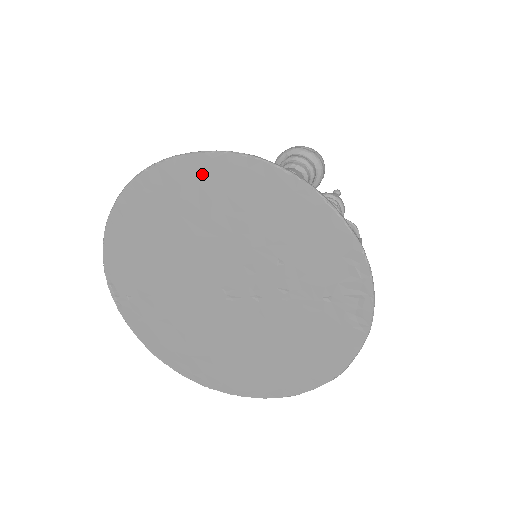
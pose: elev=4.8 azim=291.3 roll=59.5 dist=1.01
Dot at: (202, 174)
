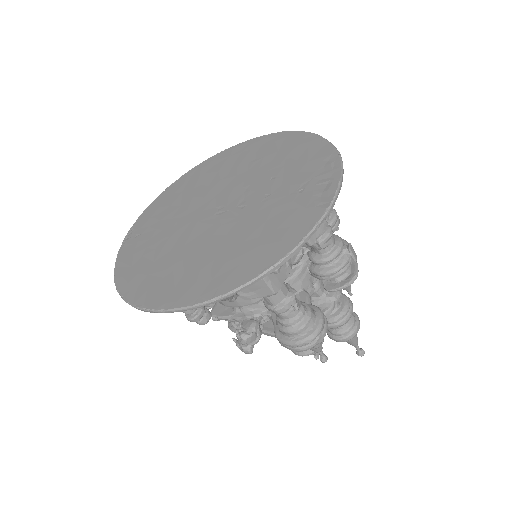
Dot at: (247, 147)
